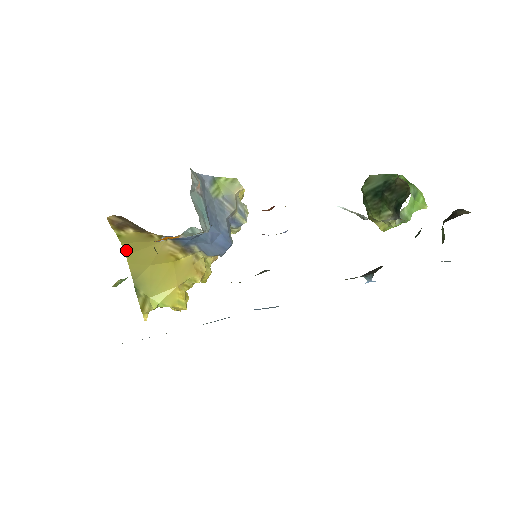
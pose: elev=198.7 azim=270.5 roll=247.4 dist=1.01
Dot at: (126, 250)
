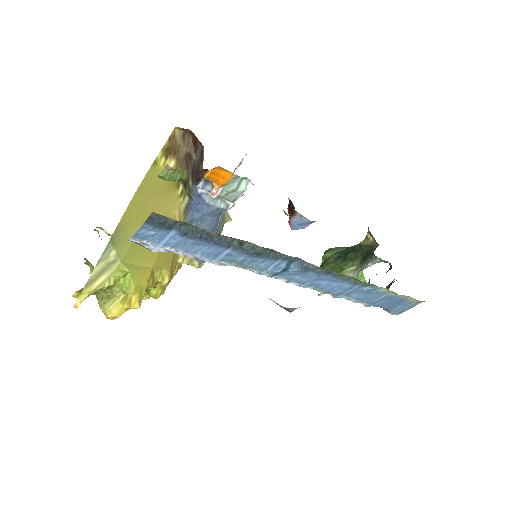
Dot at: (141, 188)
